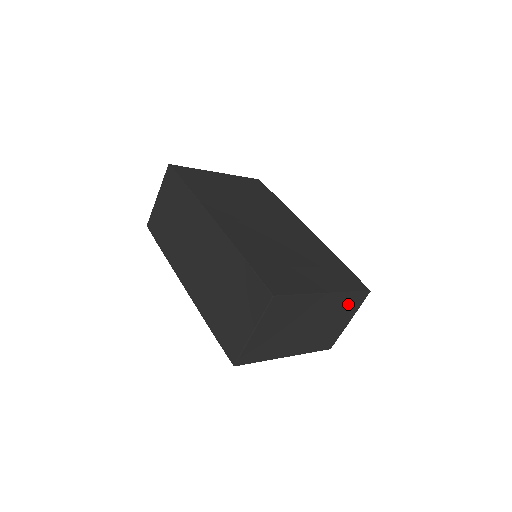
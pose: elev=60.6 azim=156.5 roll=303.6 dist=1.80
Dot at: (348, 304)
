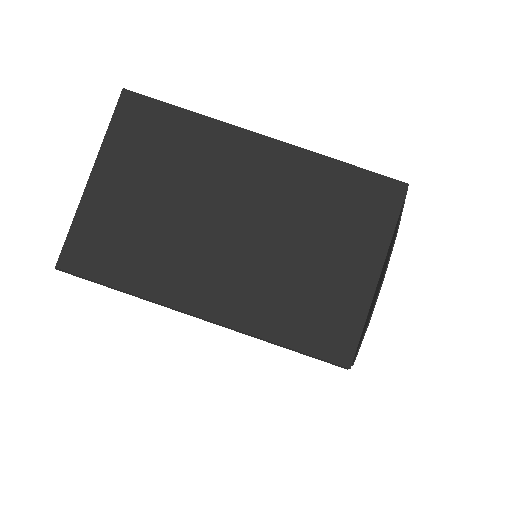
Dot at: (347, 202)
